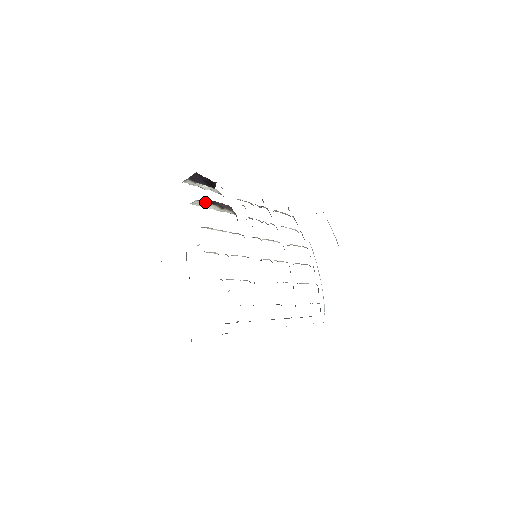
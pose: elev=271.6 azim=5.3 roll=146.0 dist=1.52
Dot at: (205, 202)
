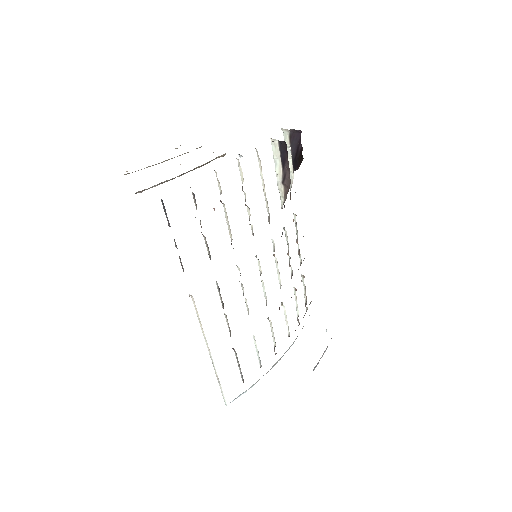
Dot at: (280, 155)
